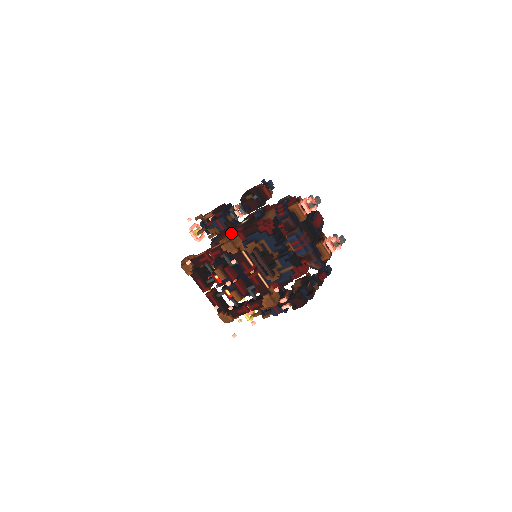
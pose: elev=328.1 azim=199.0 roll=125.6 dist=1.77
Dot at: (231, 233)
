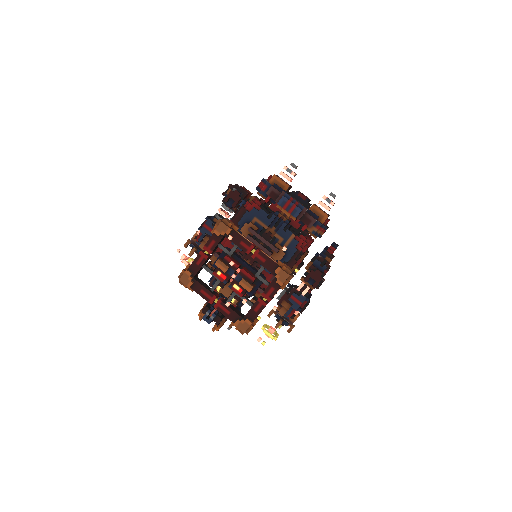
Dot at: occluded
